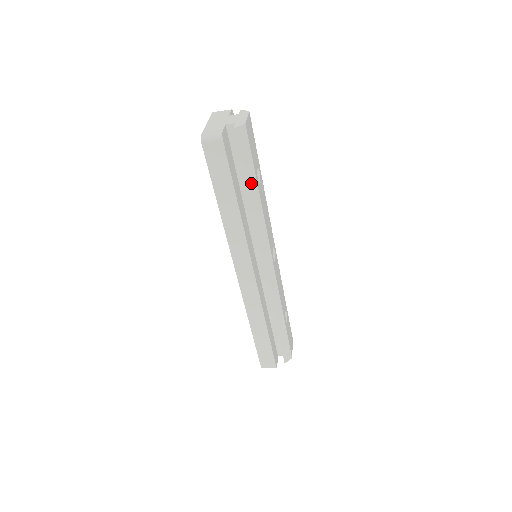
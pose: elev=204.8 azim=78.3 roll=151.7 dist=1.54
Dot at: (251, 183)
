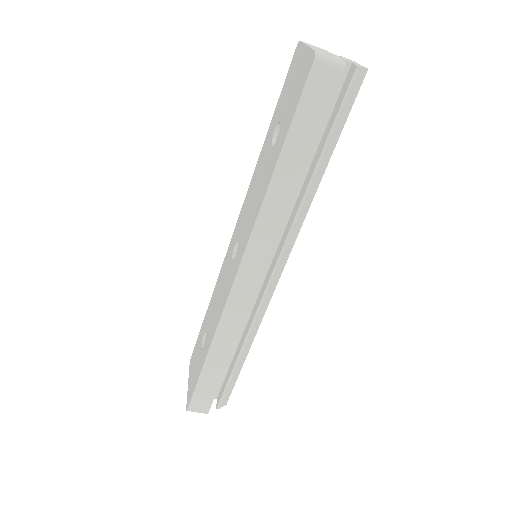
Dot at: (327, 153)
